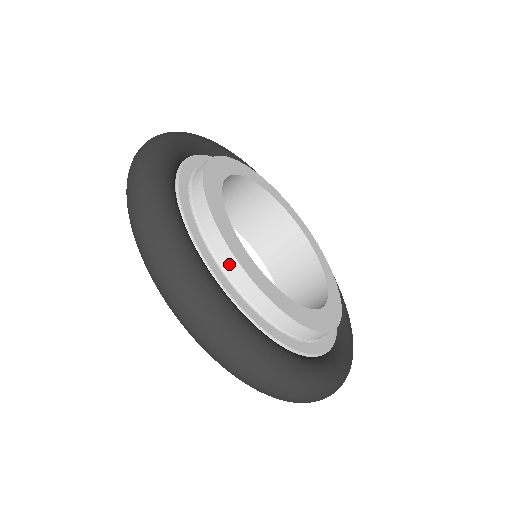
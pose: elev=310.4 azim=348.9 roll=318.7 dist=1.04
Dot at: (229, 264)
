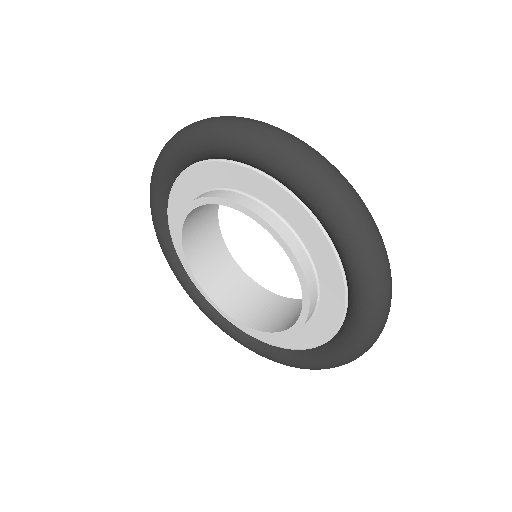
Dot at: occluded
